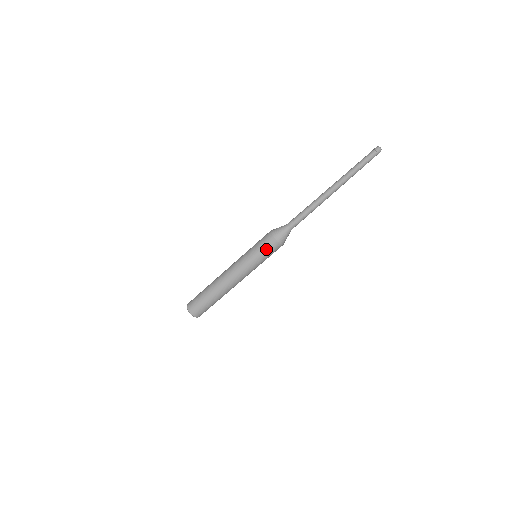
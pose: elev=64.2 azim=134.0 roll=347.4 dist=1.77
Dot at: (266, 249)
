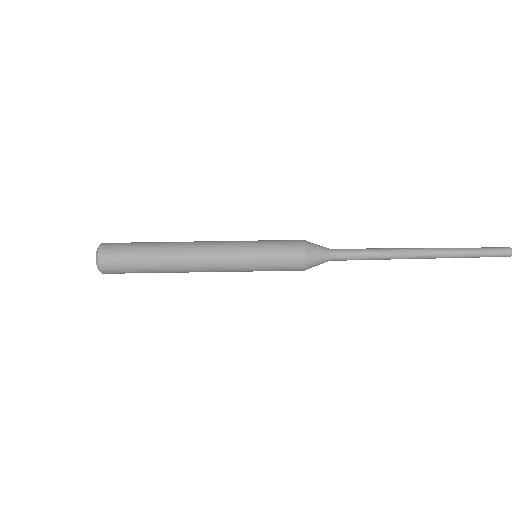
Dot at: (282, 247)
